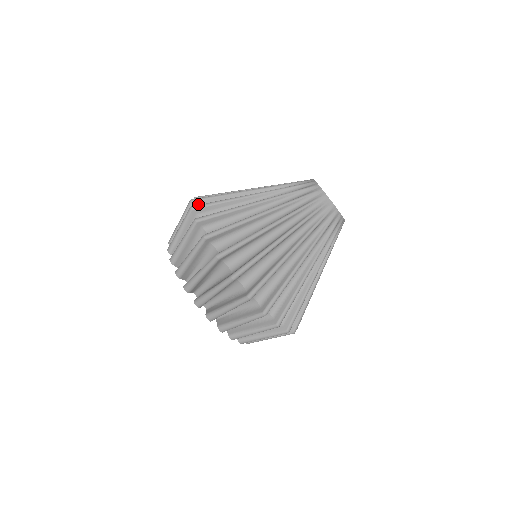
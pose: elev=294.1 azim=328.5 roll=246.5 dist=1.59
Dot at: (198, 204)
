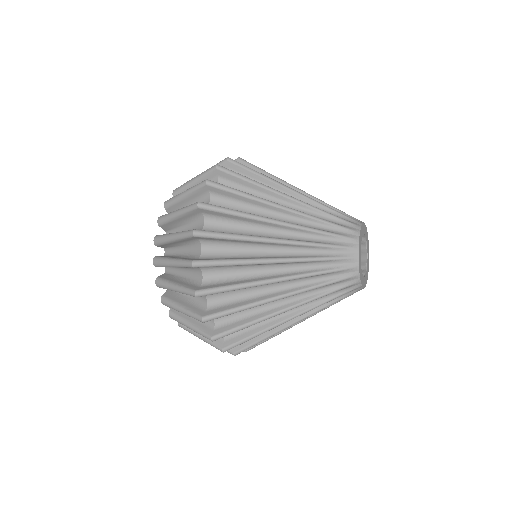
Dot at: (212, 190)
